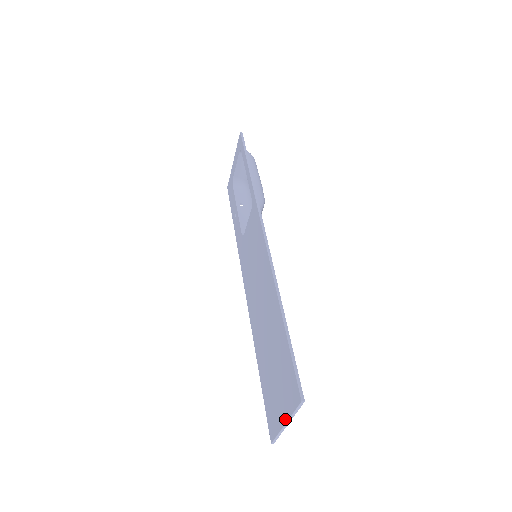
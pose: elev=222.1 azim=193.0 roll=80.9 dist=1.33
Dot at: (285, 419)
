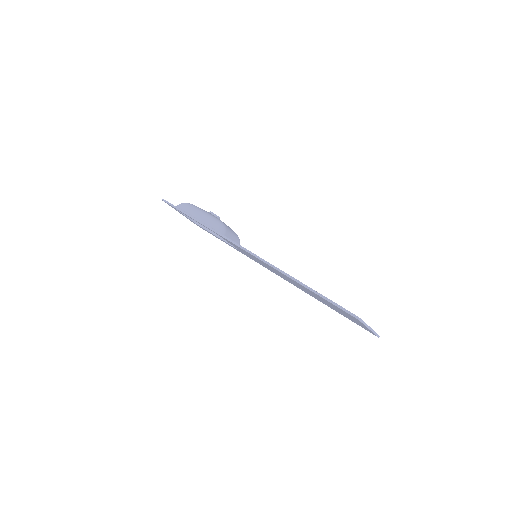
Dot at: occluded
